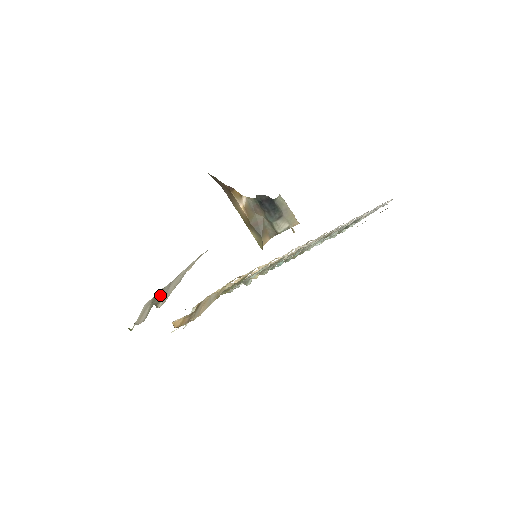
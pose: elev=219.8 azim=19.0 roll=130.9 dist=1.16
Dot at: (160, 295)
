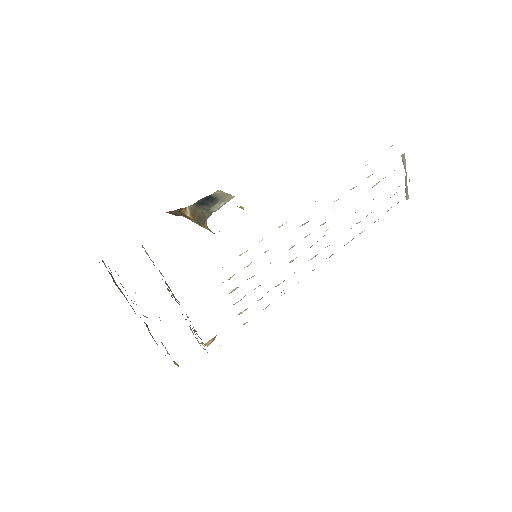
Dot at: occluded
